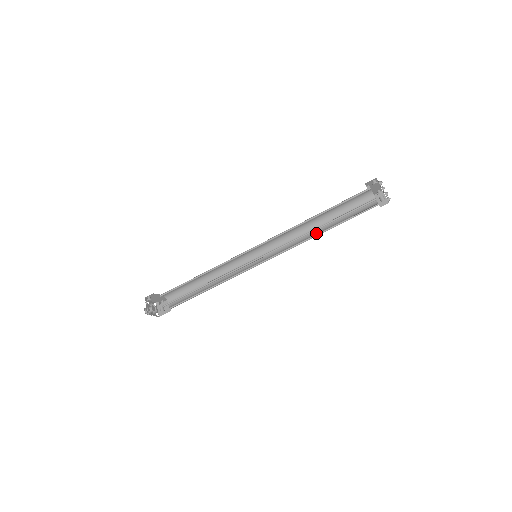
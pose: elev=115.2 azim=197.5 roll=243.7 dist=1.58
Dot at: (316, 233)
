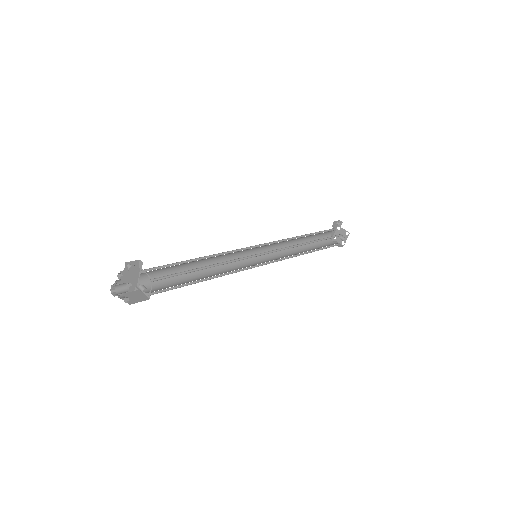
Dot at: (302, 252)
